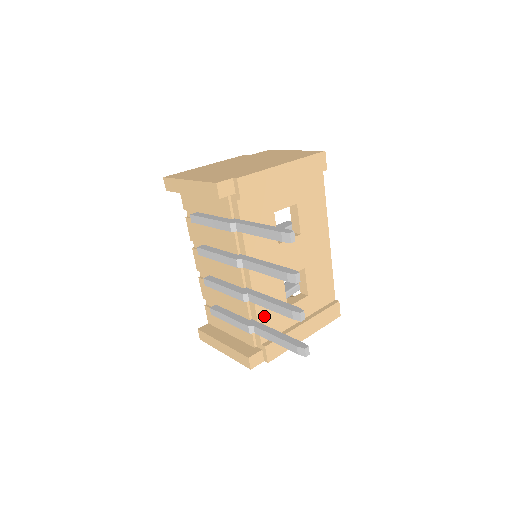
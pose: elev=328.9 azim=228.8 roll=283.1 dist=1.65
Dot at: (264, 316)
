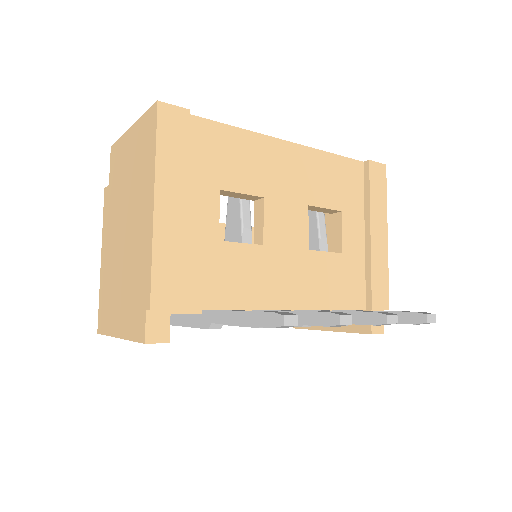
Dot at: (338, 297)
